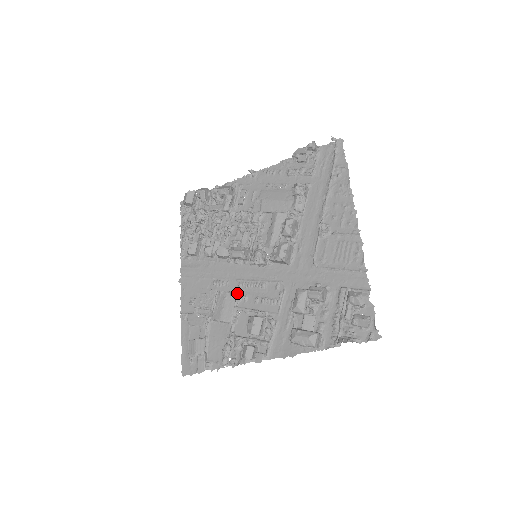
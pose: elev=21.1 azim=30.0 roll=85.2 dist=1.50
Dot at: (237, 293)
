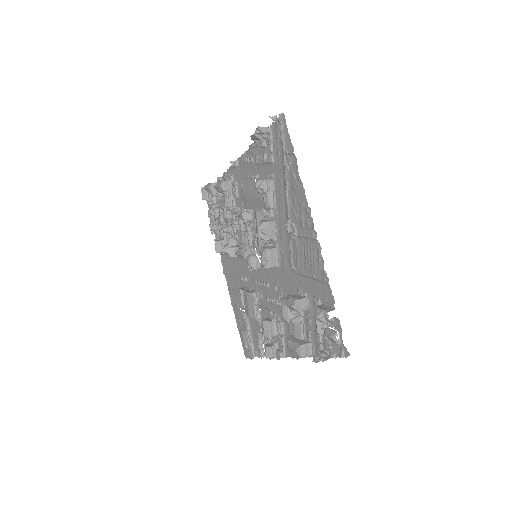
Dot at: (255, 290)
